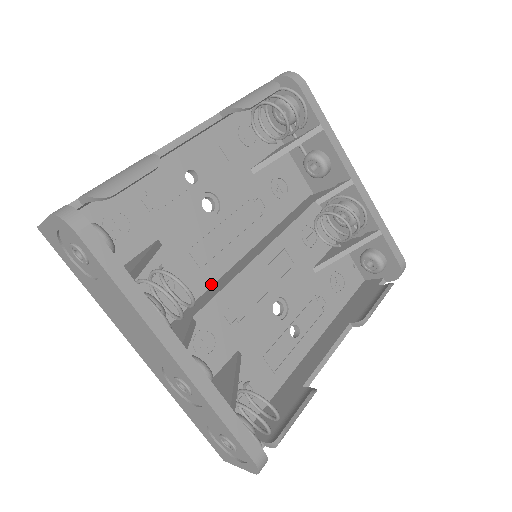
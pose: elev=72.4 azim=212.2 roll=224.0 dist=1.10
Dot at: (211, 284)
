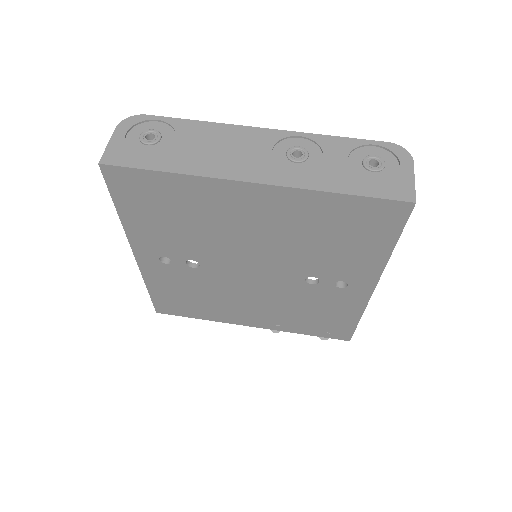
Dot at: occluded
